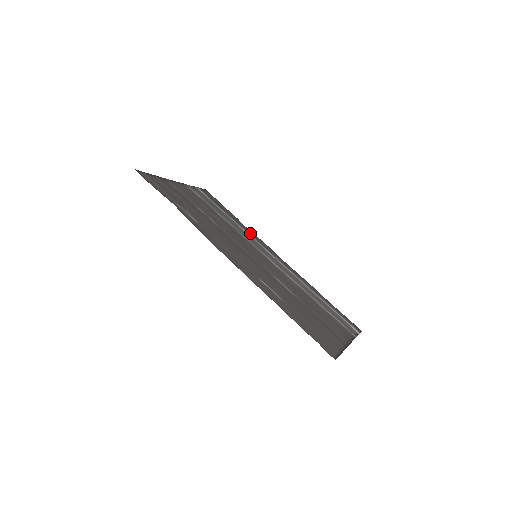
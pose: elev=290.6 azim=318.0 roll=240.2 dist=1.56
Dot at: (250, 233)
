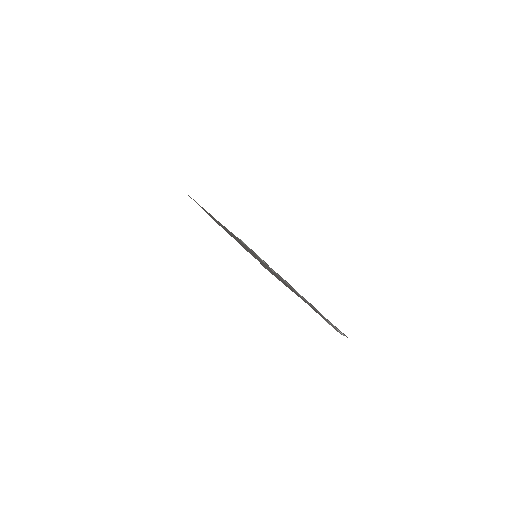
Dot at: occluded
